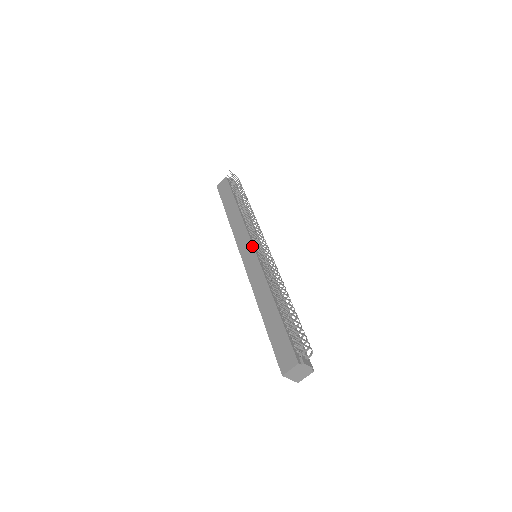
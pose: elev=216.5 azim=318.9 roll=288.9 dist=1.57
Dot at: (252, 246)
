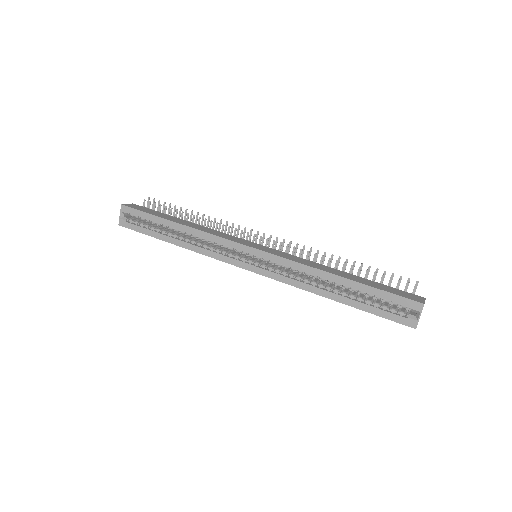
Dot at: occluded
